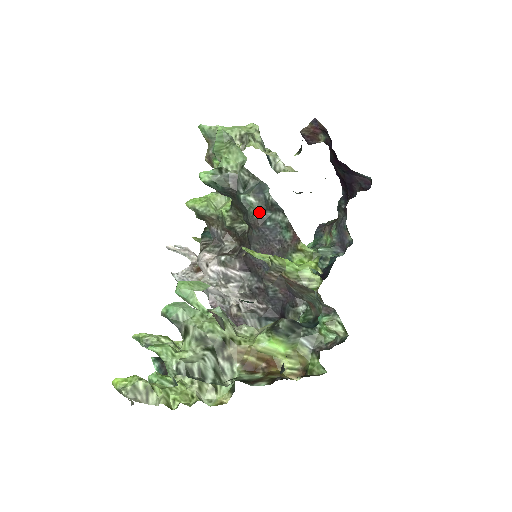
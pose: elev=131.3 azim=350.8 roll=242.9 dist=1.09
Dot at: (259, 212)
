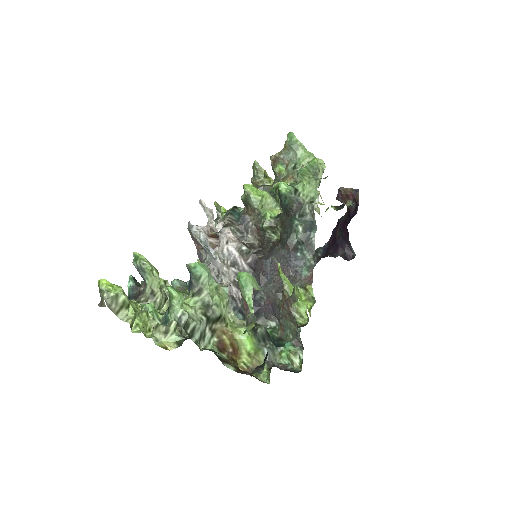
Dot at: (299, 242)
